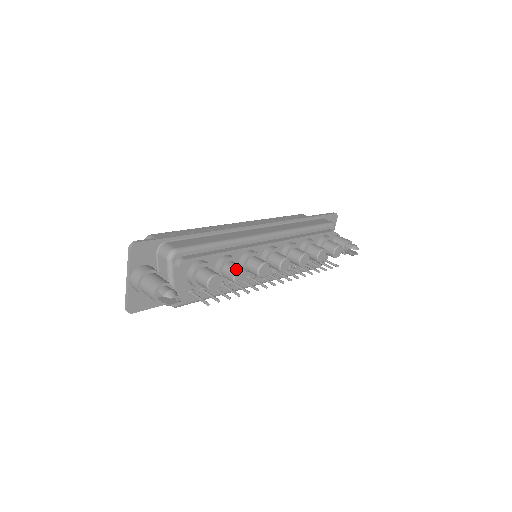
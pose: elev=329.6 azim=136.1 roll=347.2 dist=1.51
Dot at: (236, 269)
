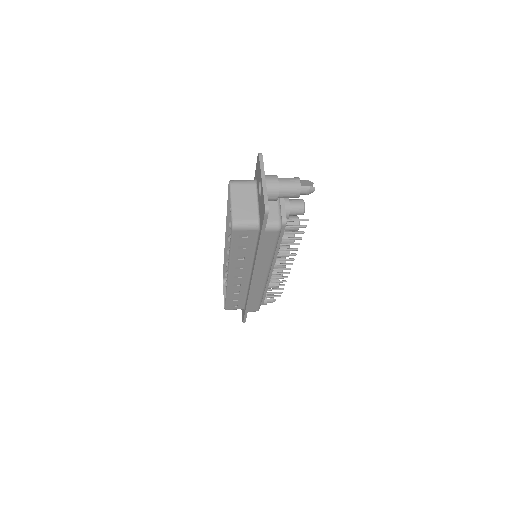
Dot at: occluded
